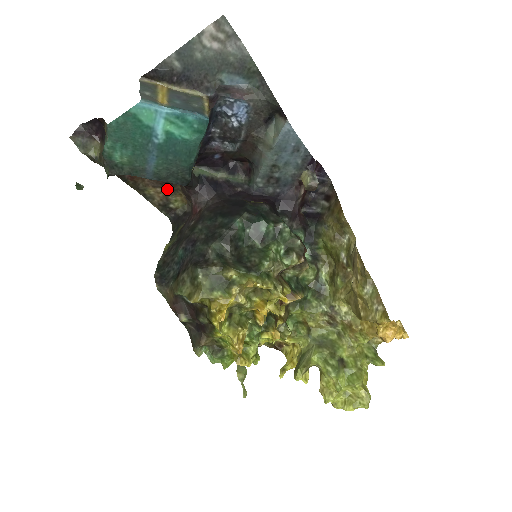
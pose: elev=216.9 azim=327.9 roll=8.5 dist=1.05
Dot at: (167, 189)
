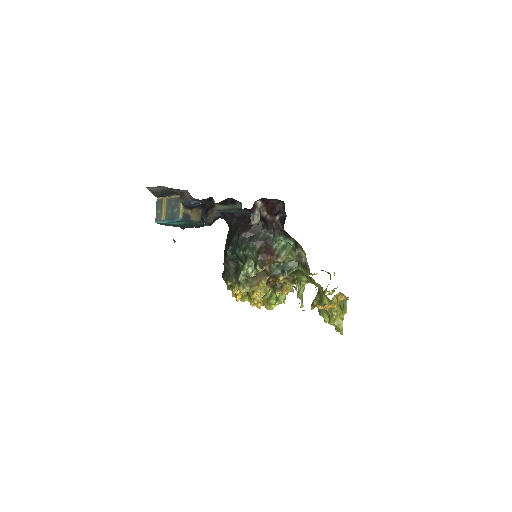
Dot at: occluded
